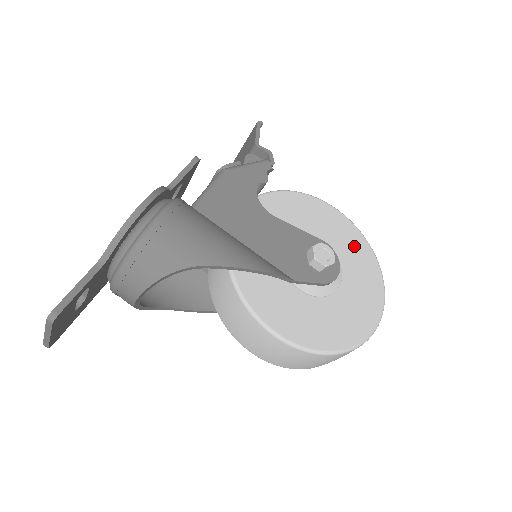
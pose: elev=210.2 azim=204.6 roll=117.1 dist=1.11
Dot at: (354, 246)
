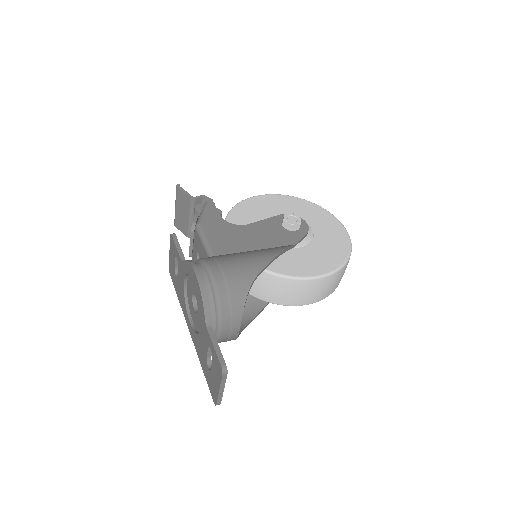
Dot at: (293, 205)
